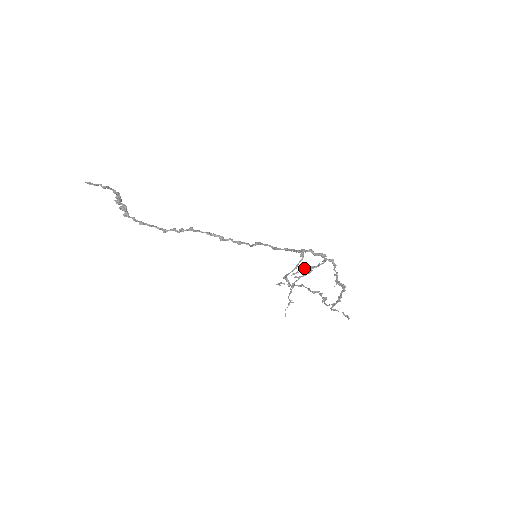
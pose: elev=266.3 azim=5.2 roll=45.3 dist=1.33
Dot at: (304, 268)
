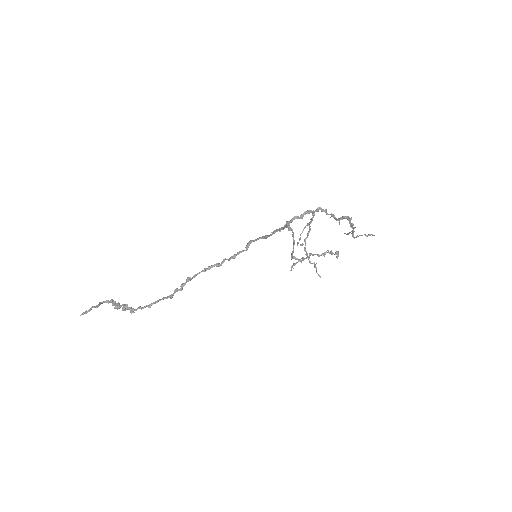
Dot at: (302, 232)
